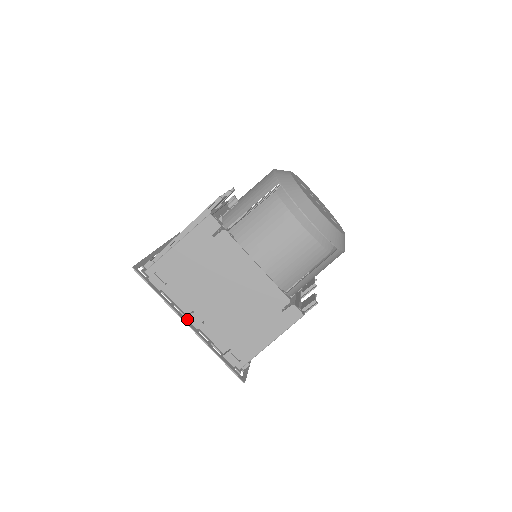
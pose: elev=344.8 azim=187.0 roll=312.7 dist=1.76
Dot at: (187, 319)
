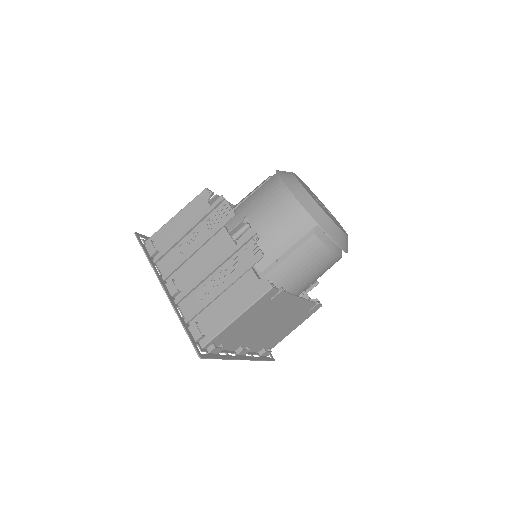
Dot at: (238, 355)
